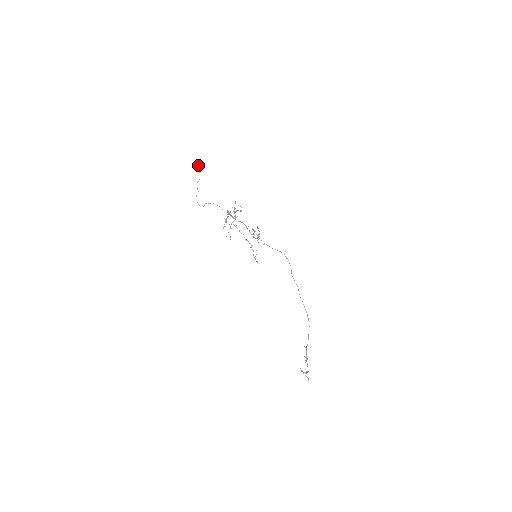
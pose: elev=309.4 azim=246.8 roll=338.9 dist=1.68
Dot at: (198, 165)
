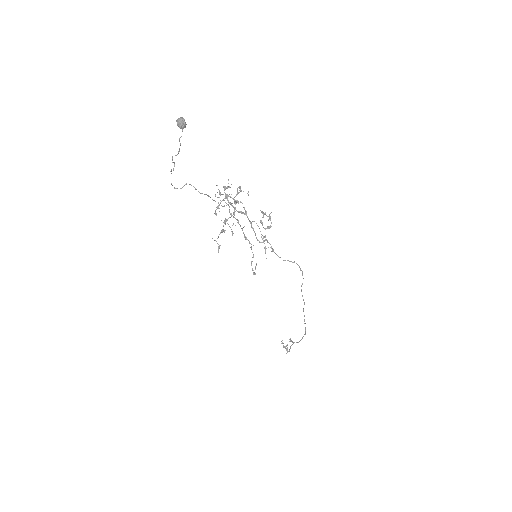
Dot at: (179, 126)
